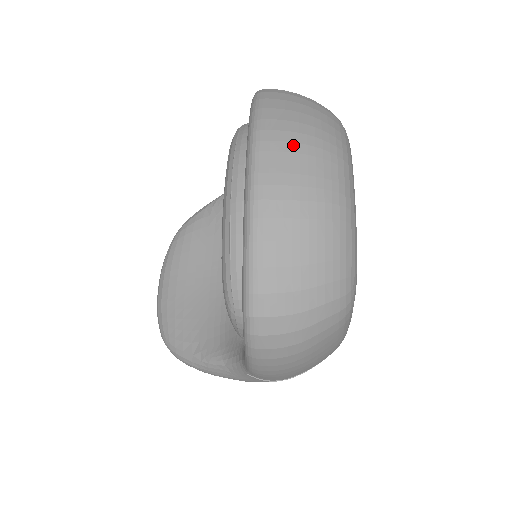
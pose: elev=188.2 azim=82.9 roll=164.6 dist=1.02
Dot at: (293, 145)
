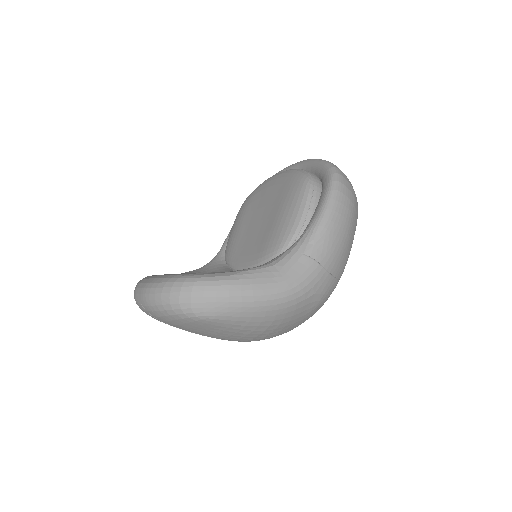
Dot at: occluded
